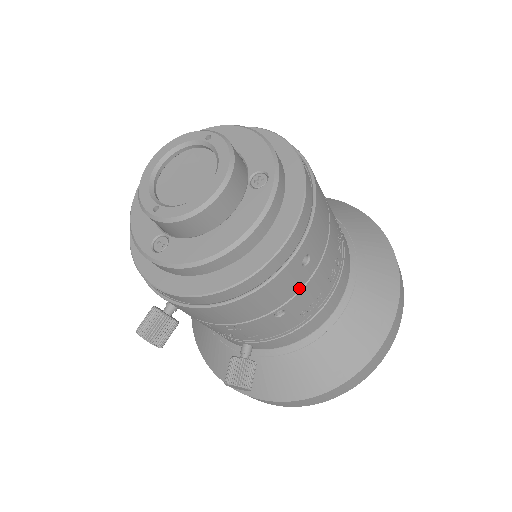
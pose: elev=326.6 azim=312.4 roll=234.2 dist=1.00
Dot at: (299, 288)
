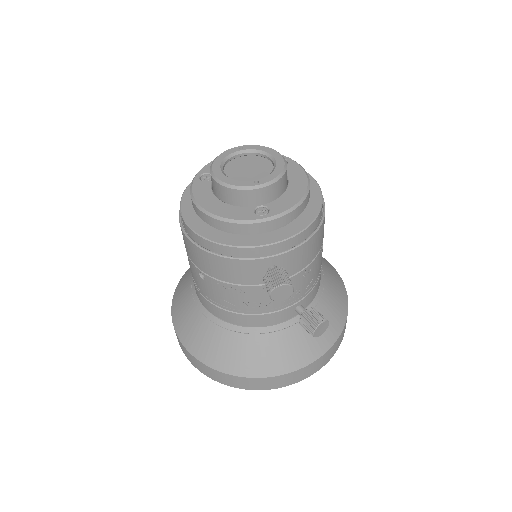
Dot at: occluded
